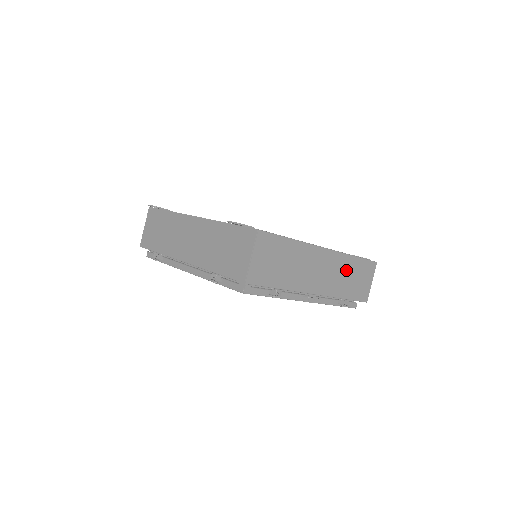
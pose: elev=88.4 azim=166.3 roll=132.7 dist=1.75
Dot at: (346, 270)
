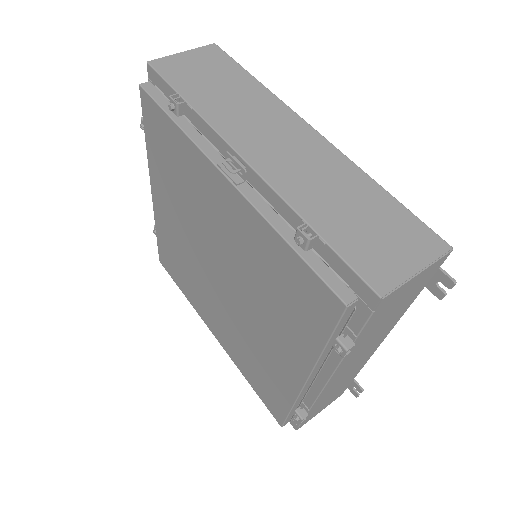
Dot at: (344, 187)
